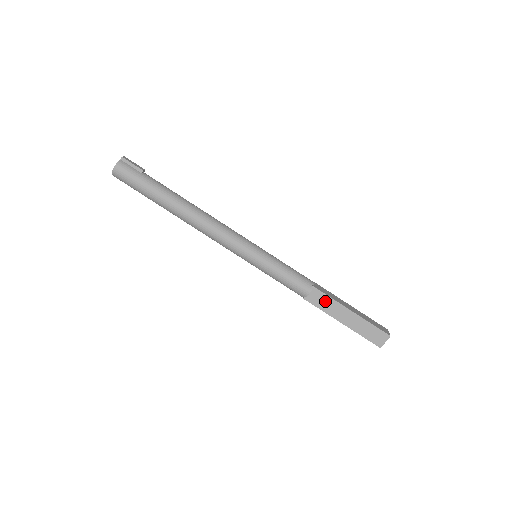
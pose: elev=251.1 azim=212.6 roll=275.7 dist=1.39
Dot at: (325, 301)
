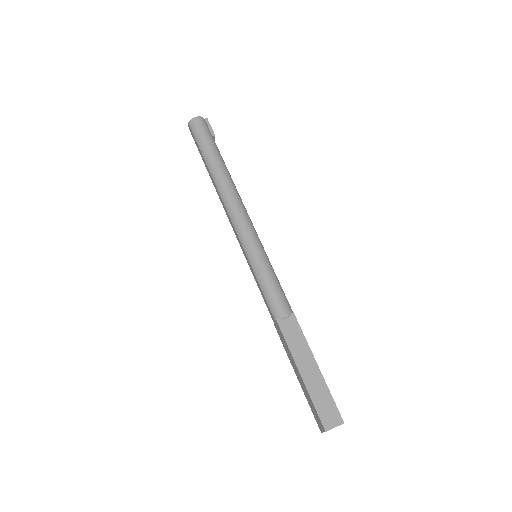
Dot at: (297, 336)
